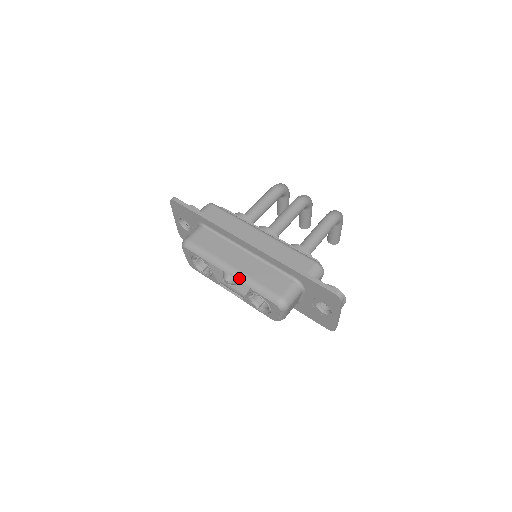
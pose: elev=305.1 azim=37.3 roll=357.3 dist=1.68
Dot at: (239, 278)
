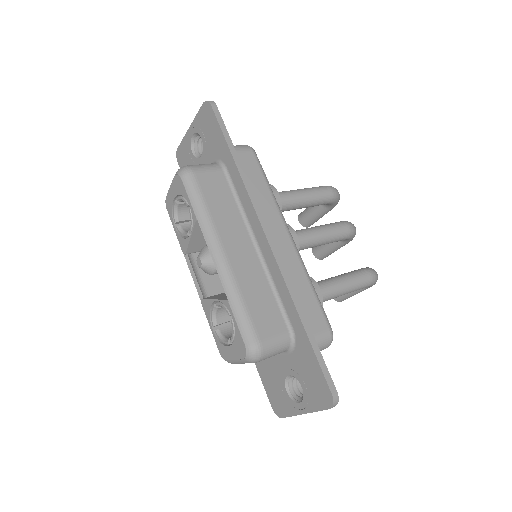
Dot at: (223, 275)
